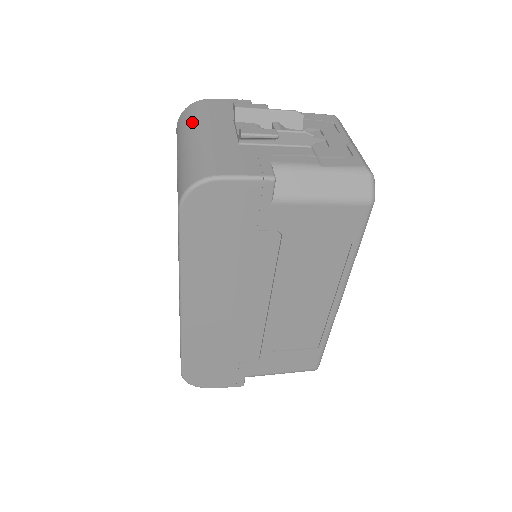
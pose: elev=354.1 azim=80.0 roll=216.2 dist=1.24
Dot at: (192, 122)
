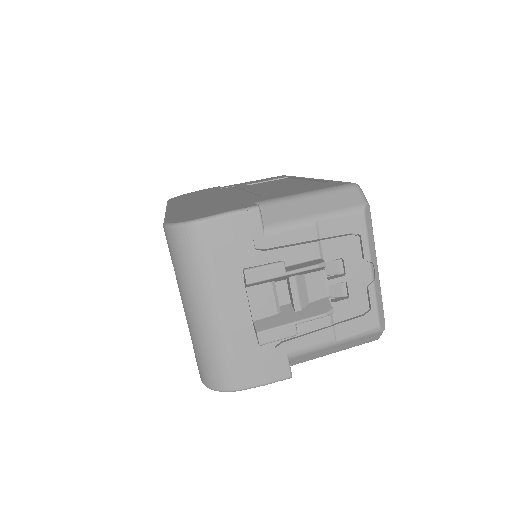
Dot at: (193, 277)
